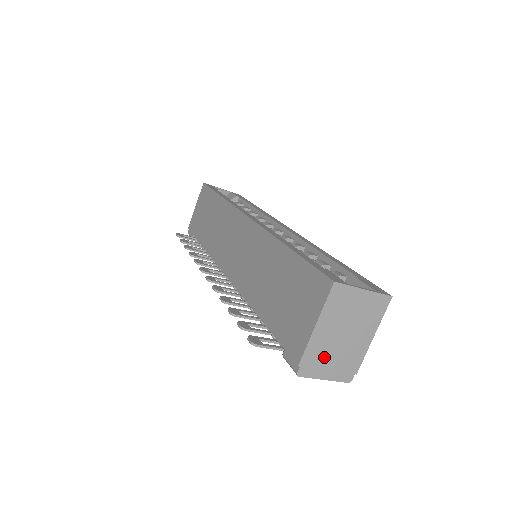
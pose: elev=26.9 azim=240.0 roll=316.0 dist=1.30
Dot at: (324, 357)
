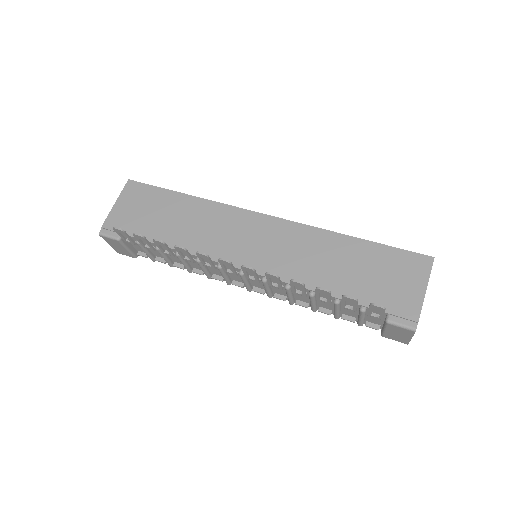
Dot at: occluded
